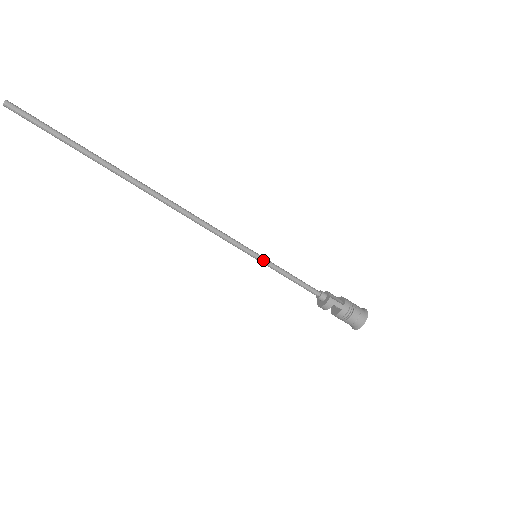
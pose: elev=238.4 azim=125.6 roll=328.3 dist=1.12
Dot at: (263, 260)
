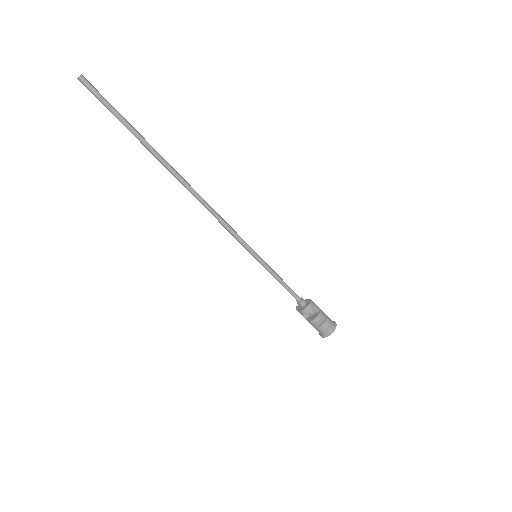
Dot at: (262, 259)
